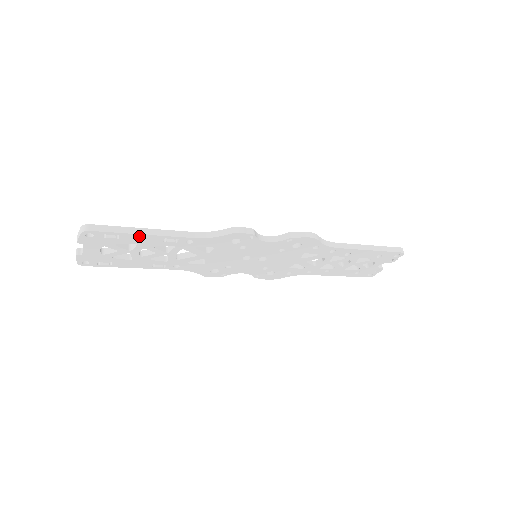
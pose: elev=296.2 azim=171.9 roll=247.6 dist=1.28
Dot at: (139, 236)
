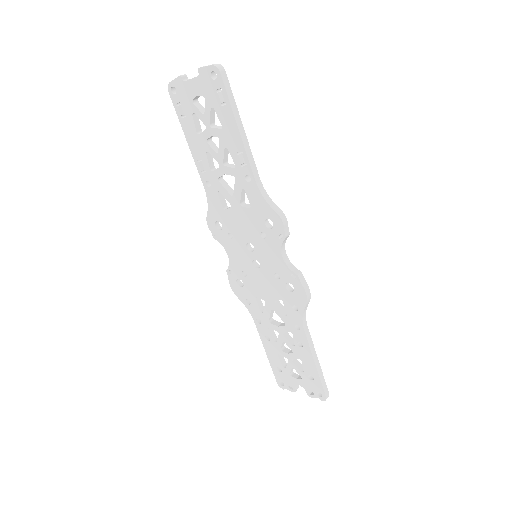
Dot at: (234, 125)
